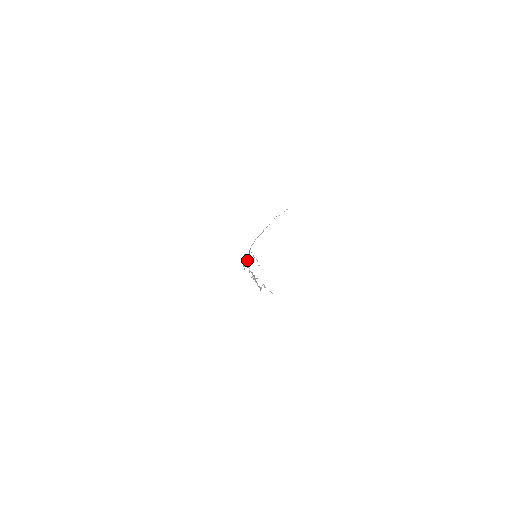
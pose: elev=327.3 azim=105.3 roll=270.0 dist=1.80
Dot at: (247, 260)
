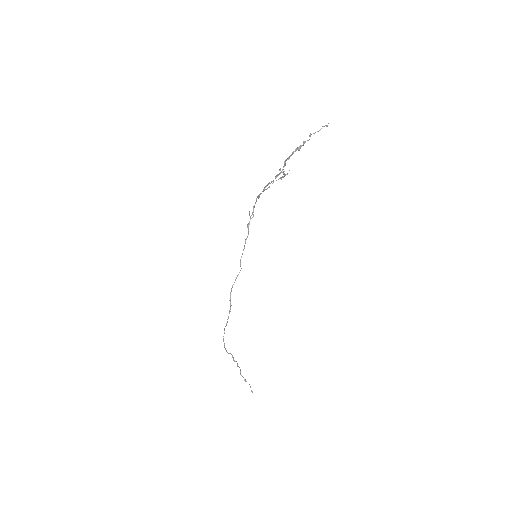
Dot at: (230, 305)
